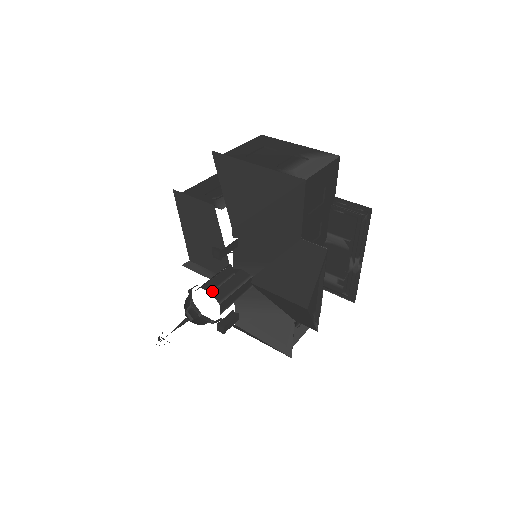
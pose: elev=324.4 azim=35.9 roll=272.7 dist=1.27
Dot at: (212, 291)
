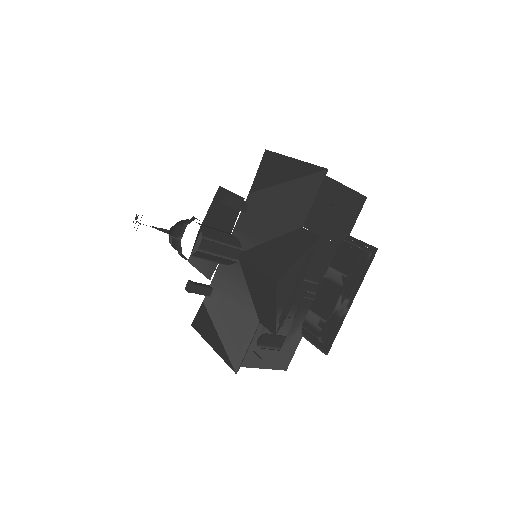
Dot at: (203, 226)
